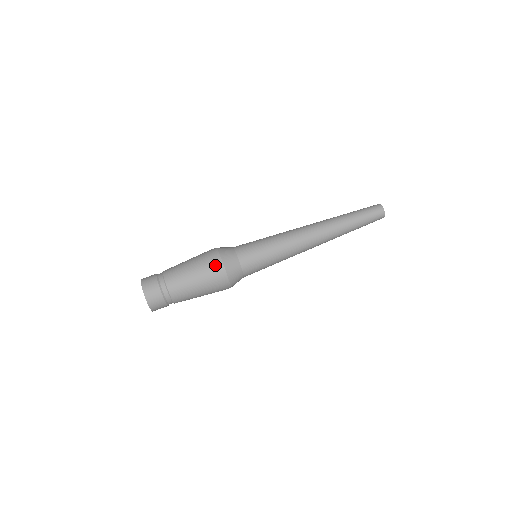
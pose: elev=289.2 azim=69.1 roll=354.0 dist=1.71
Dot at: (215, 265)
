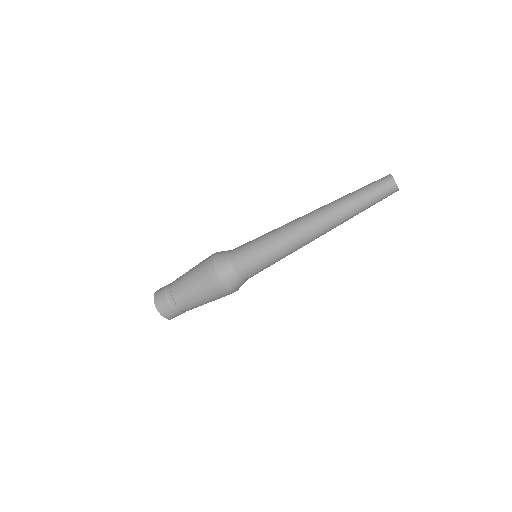
Dot at: (209, 276)
